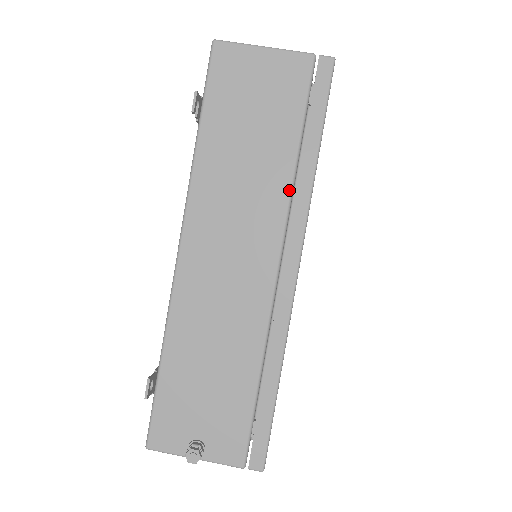
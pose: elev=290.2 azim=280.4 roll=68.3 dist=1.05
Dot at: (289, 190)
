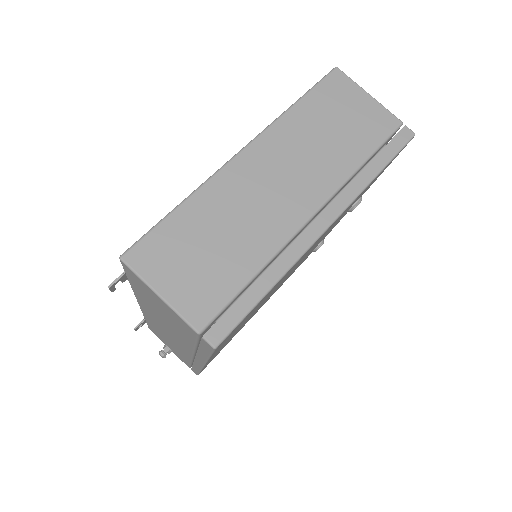
Dot at: (192, 349)
